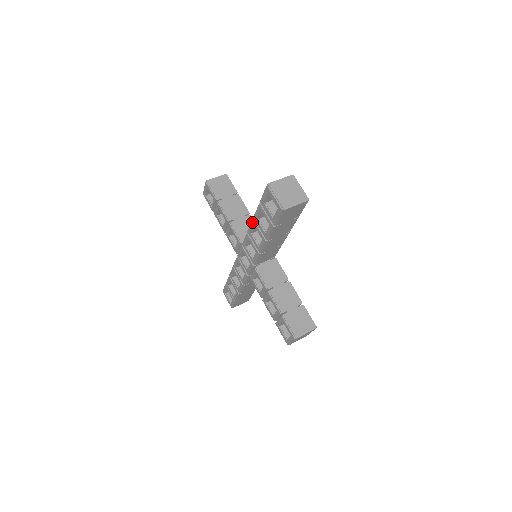
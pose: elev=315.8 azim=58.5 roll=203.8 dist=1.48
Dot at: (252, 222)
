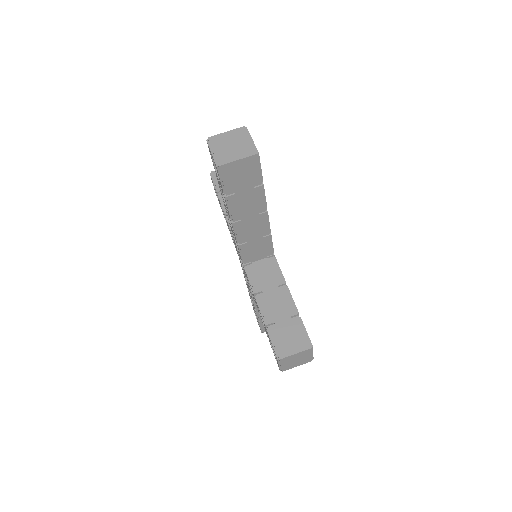
Dot at: occluded
